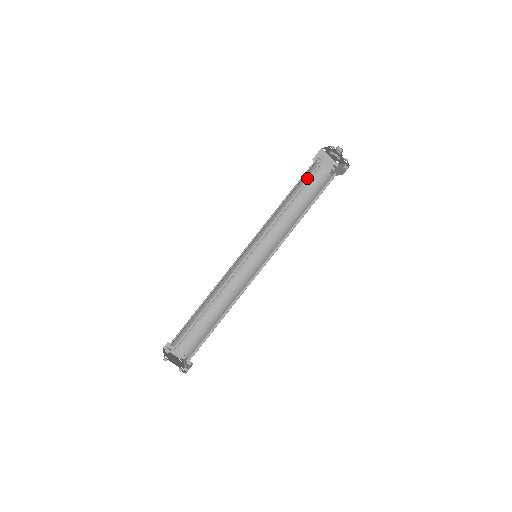
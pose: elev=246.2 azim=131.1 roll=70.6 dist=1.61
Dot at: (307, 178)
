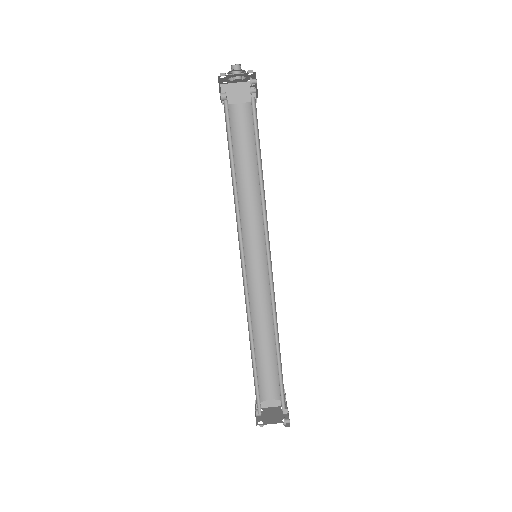
Dot at: (228, 133)
